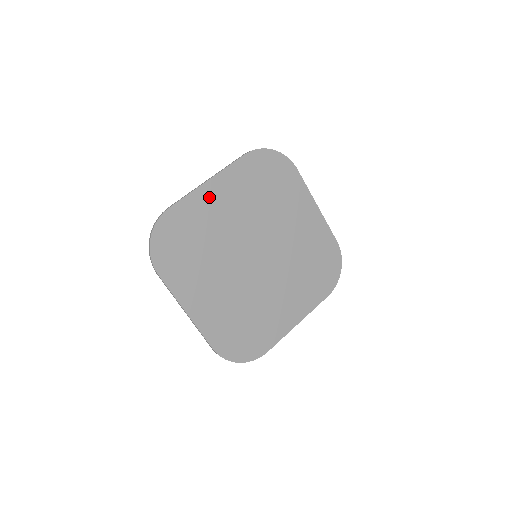
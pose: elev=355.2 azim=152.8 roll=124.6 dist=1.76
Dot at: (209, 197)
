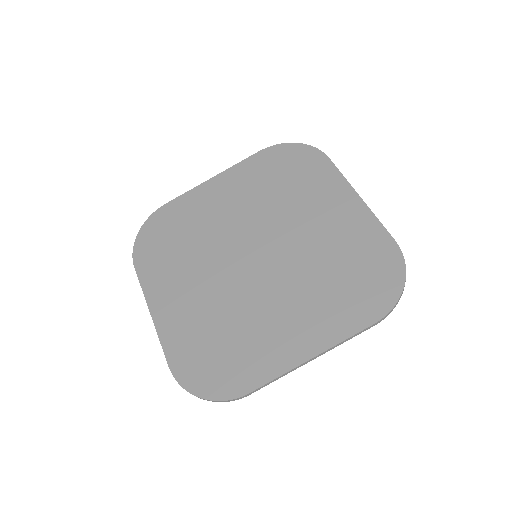
Dot at: (209, 193)
